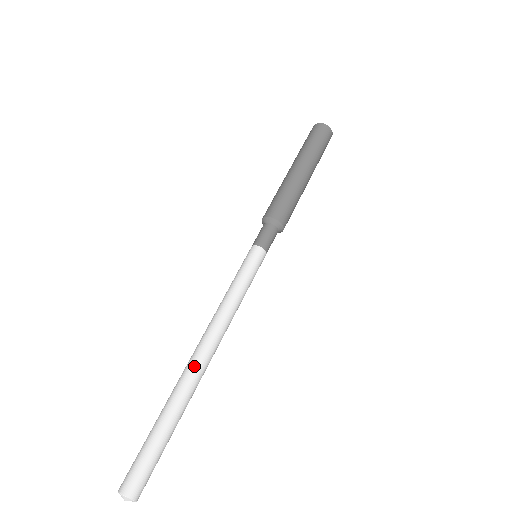
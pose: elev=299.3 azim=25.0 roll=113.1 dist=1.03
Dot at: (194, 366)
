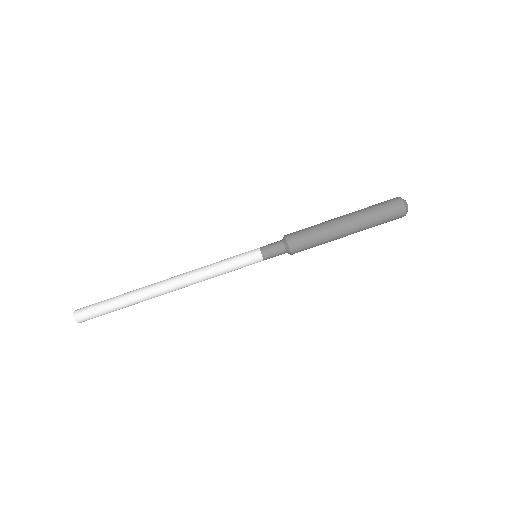
Dot at: (157, 284)
